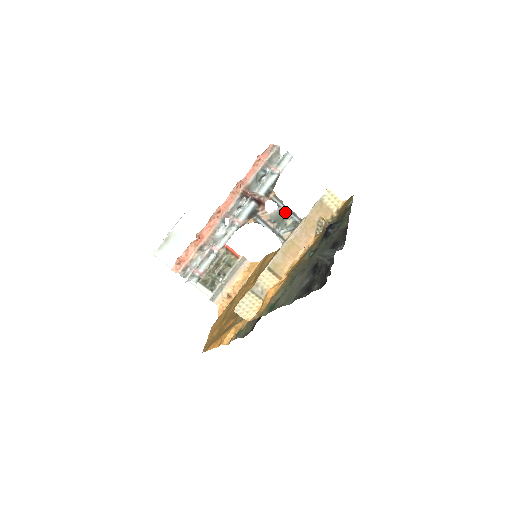
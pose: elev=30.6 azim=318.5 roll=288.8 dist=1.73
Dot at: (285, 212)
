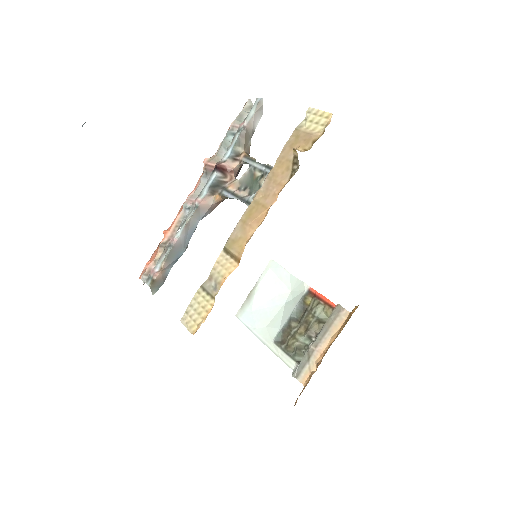
Dot at: (258, 170)
